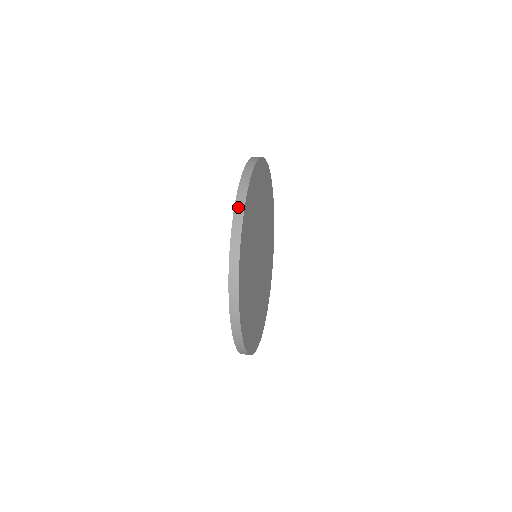
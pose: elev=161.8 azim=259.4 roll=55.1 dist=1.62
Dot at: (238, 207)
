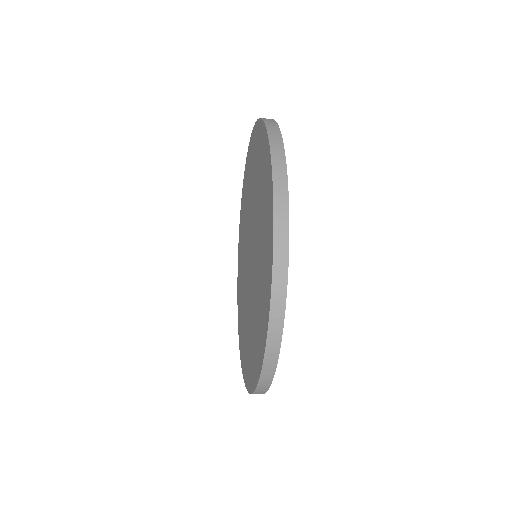
Dot at: (278, 177)
